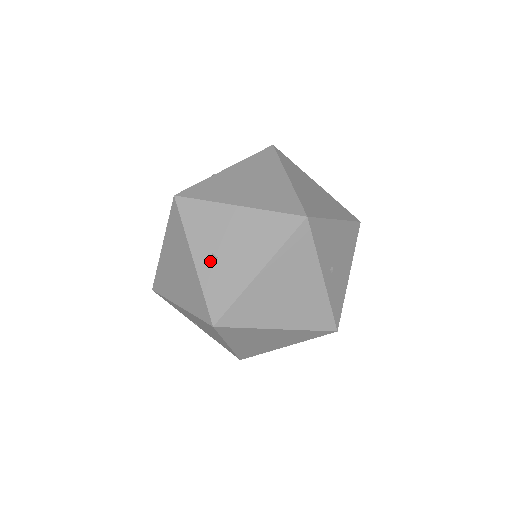
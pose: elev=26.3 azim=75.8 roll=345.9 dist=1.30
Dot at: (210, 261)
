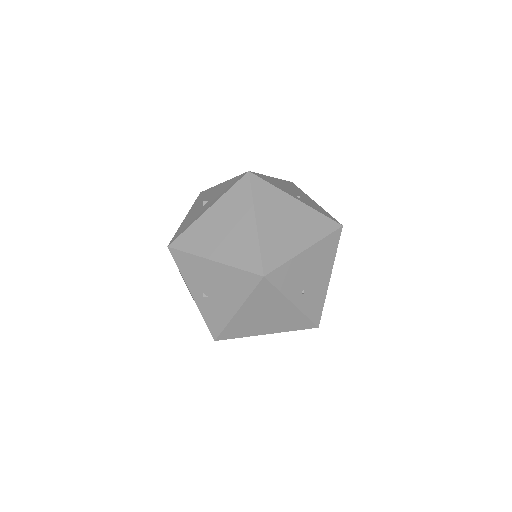
Dot at: (203, 298)
